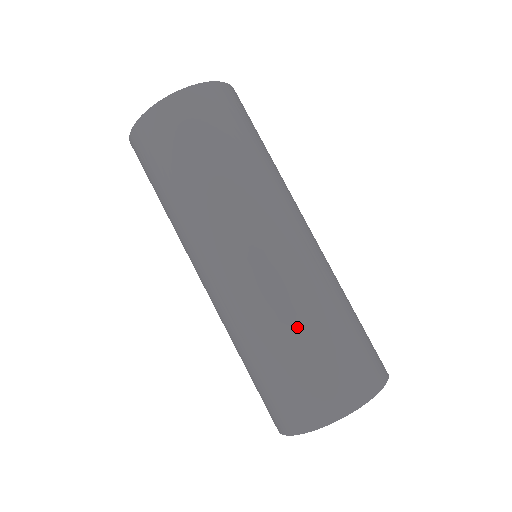
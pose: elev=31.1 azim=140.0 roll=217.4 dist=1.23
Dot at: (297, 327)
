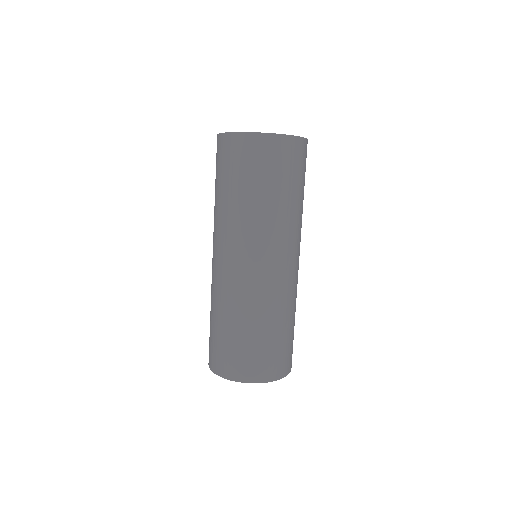
Dot at: (218, 314)
